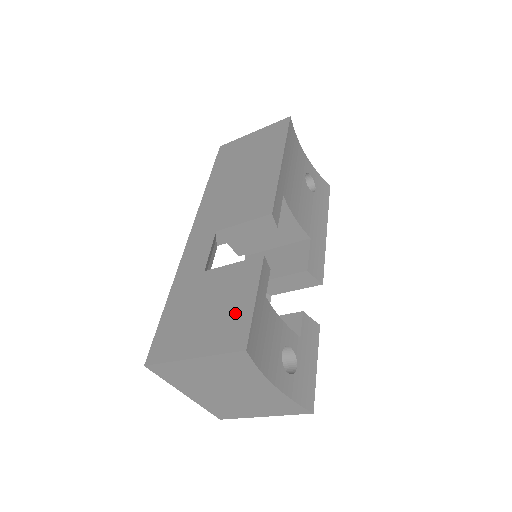
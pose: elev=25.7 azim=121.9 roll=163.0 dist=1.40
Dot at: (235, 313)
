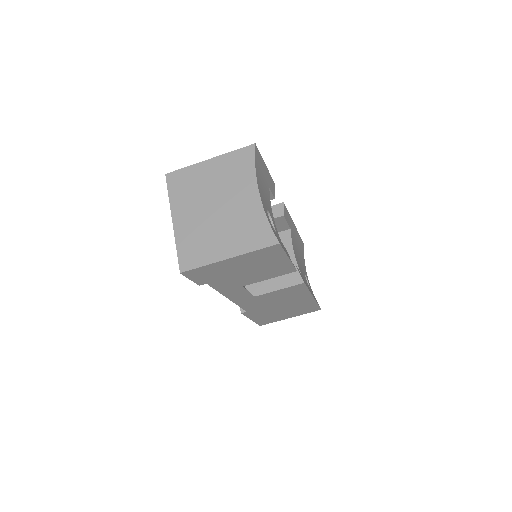
Dot at: occluded
